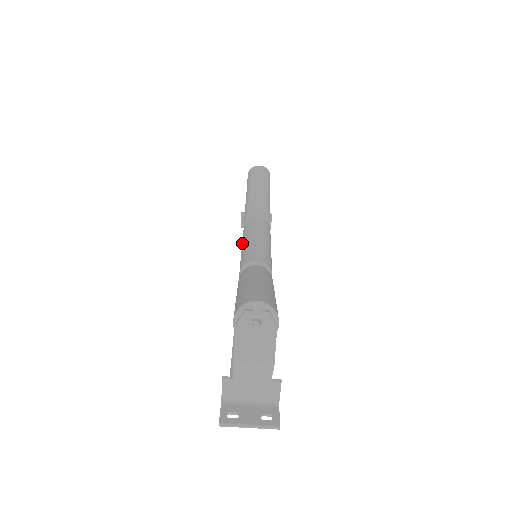
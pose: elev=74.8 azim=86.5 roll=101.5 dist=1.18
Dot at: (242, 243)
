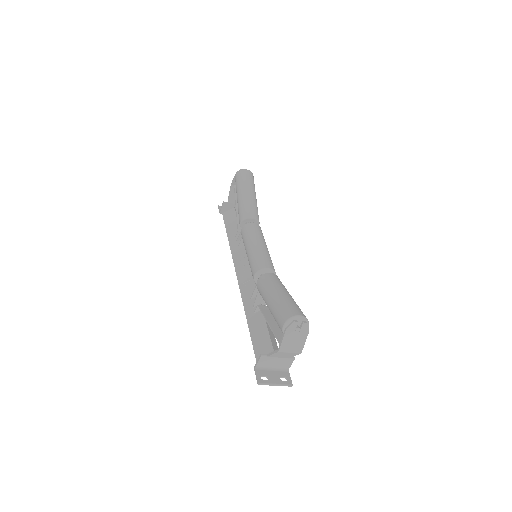
Dot at: (247, 245)
